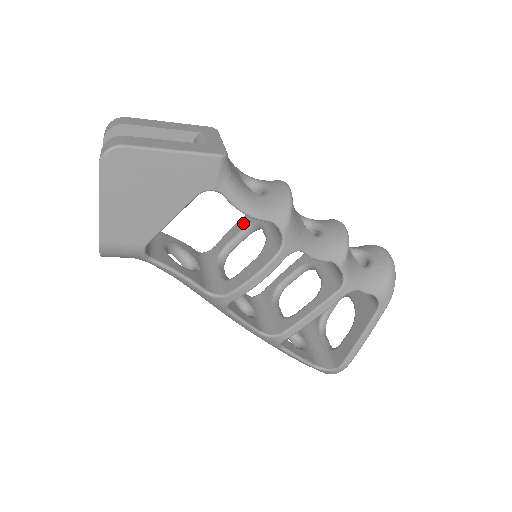
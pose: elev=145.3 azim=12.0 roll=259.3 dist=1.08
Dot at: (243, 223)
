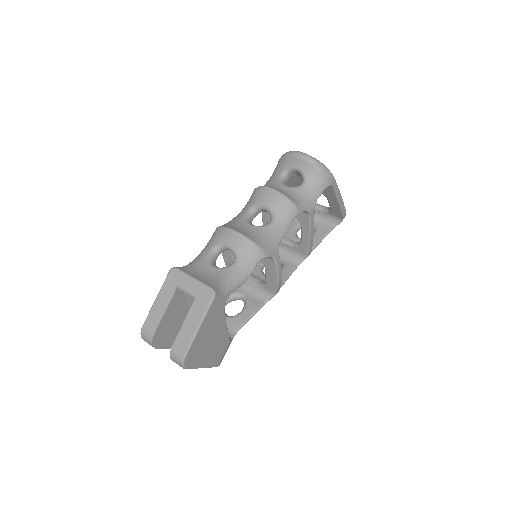
Dot at: occluded
